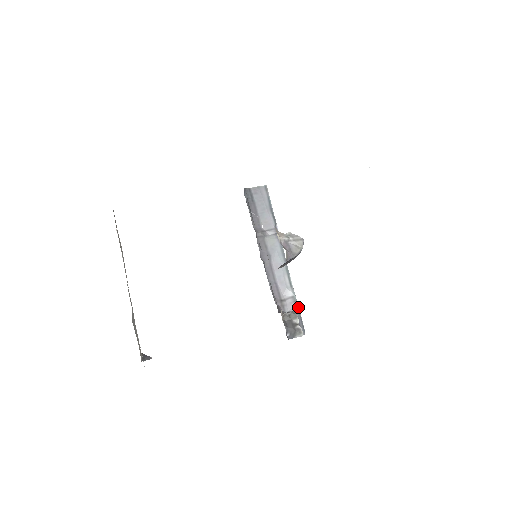
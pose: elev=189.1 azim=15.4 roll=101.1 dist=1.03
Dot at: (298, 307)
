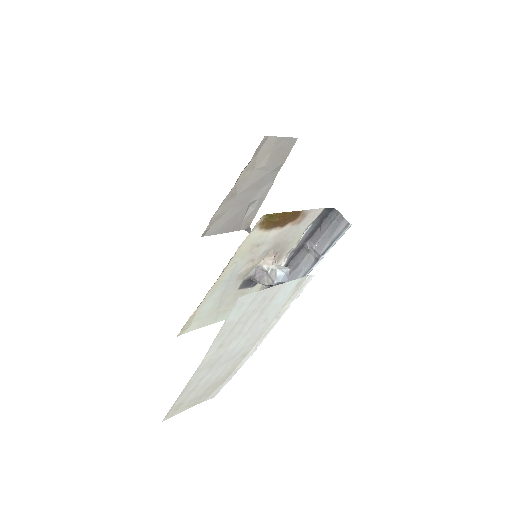
Dot at: occluded
